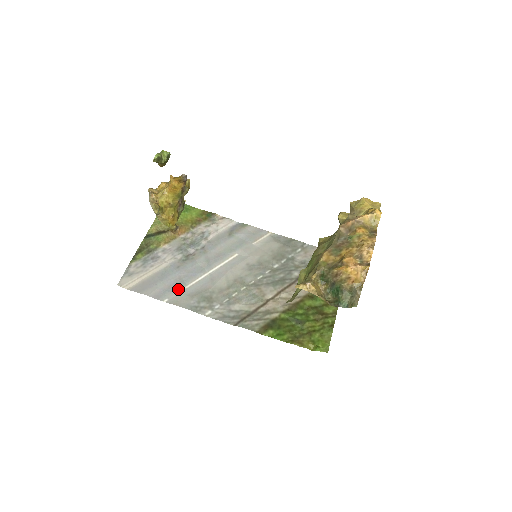
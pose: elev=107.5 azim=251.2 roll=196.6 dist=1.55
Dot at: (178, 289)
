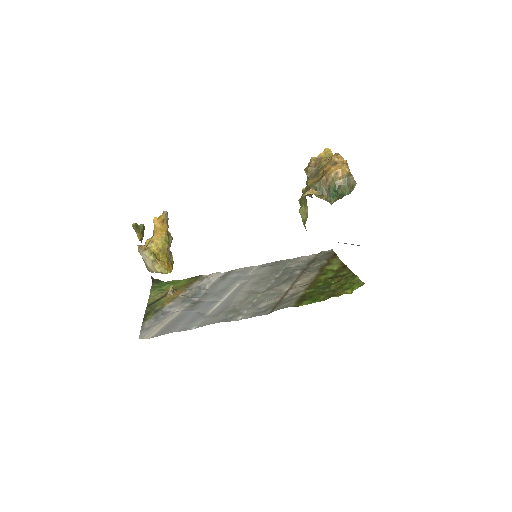
Dot at: (200, 318)
